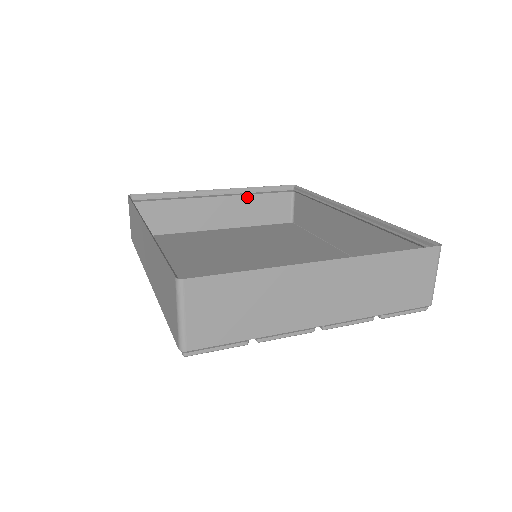
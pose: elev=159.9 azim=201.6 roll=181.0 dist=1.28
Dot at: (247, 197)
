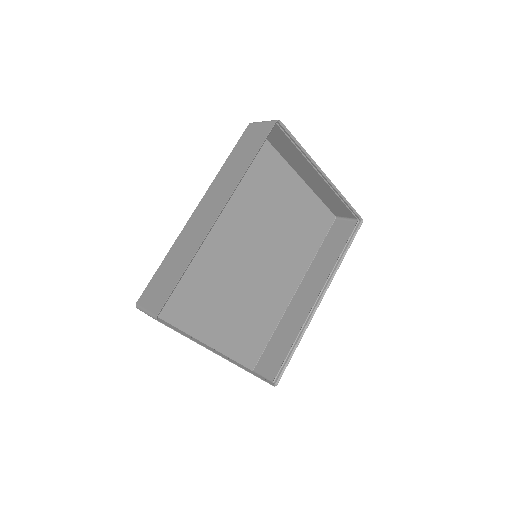
Dot at: (334, 193)
